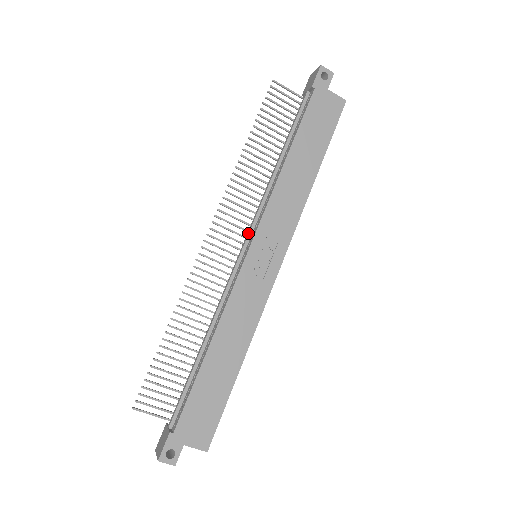
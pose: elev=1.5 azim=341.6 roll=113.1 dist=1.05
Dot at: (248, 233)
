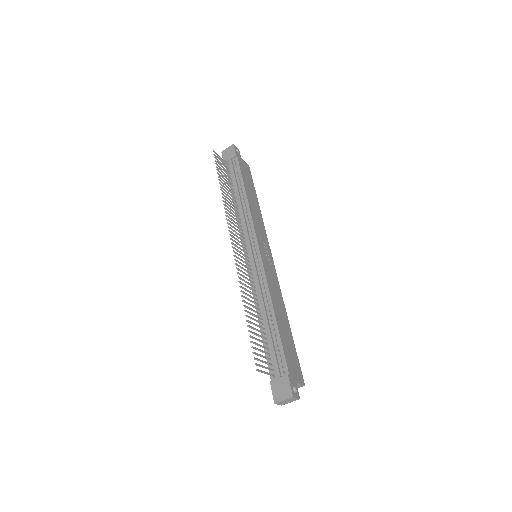
Dot at: (249, 240)
